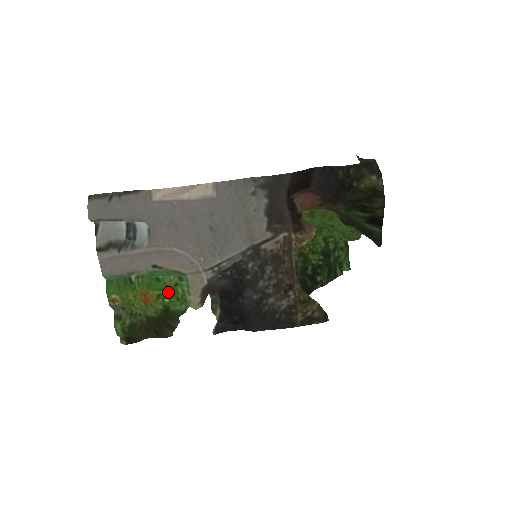
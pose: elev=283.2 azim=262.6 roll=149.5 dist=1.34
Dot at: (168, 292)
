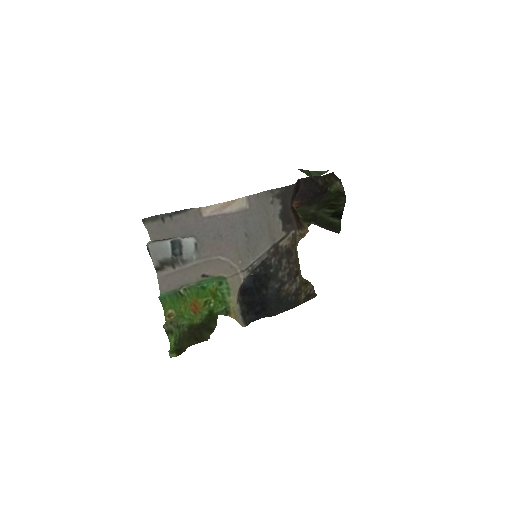
Dot at: (213, 297)
